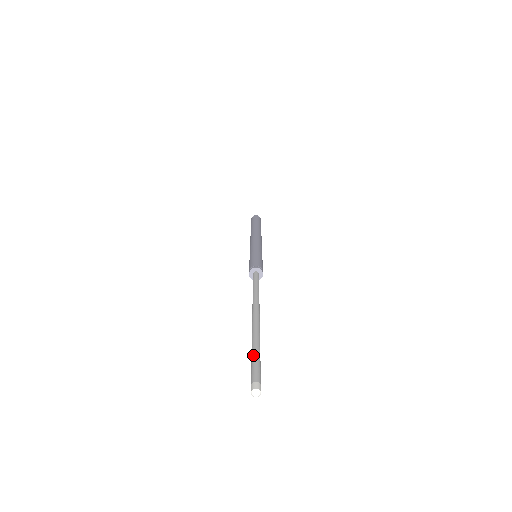
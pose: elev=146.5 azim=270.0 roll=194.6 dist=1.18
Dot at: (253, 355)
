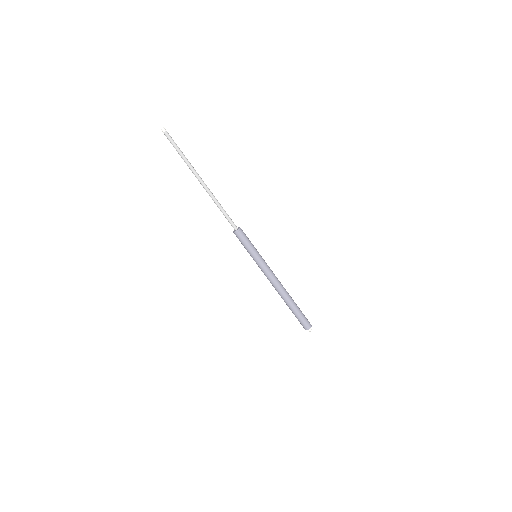
Dot at: (178, 148)
